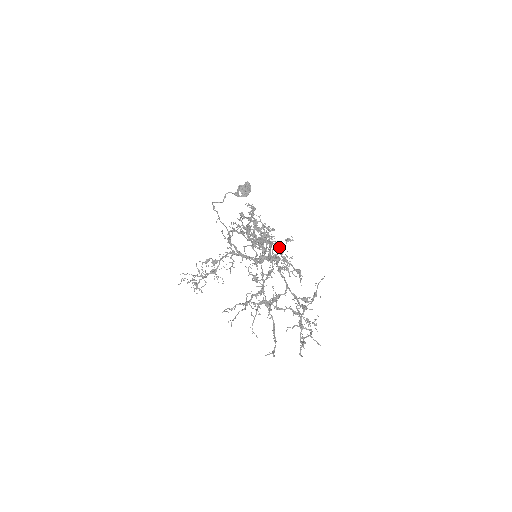
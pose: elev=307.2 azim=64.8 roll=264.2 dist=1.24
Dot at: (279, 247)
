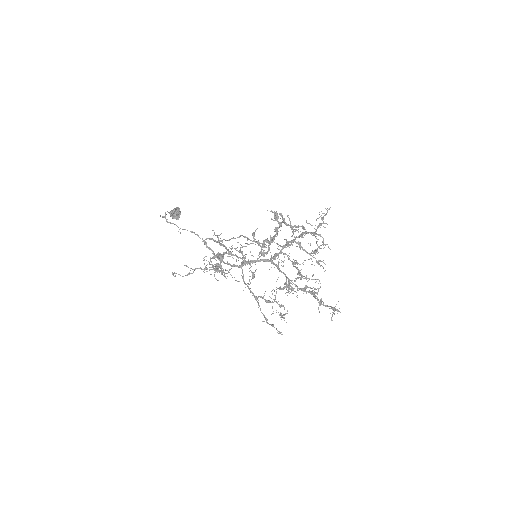
Dot at: occluded
